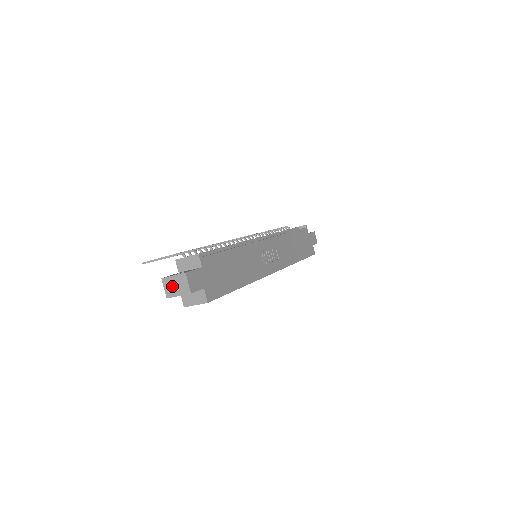
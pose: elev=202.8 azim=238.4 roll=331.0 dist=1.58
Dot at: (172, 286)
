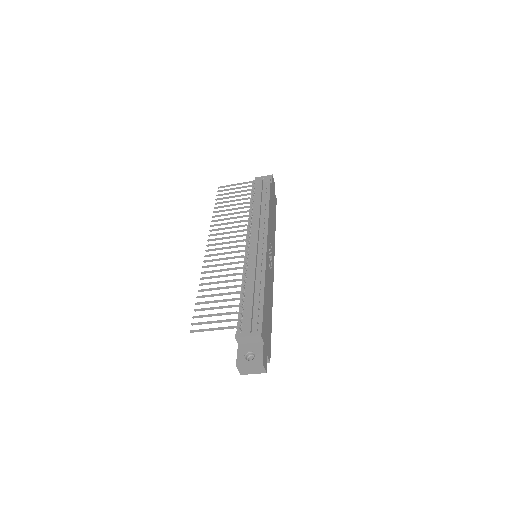
Dot at: (247, 370)
